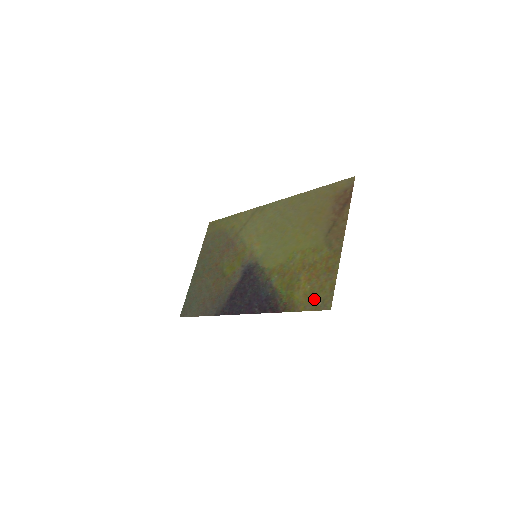
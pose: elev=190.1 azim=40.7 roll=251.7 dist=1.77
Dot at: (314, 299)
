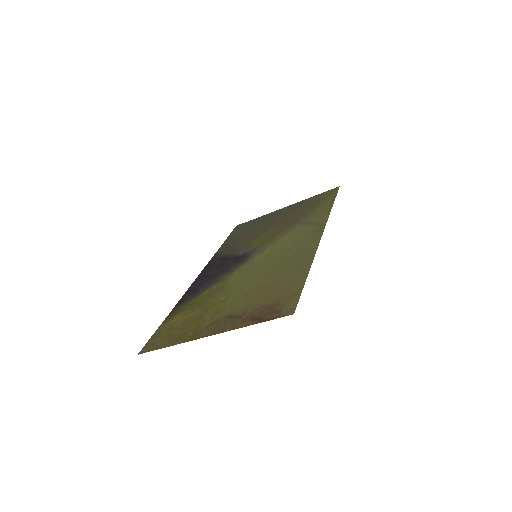
Dot at: (161, 334)
